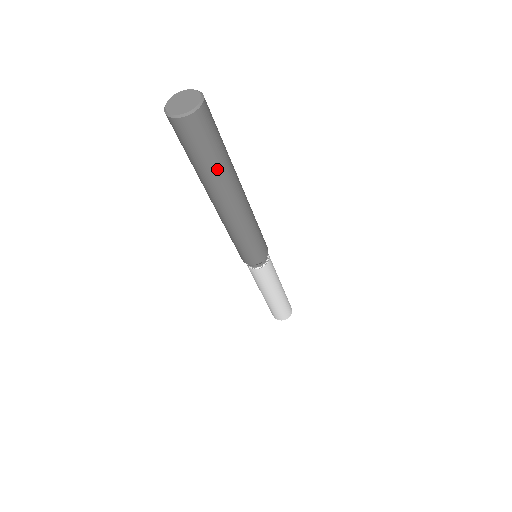
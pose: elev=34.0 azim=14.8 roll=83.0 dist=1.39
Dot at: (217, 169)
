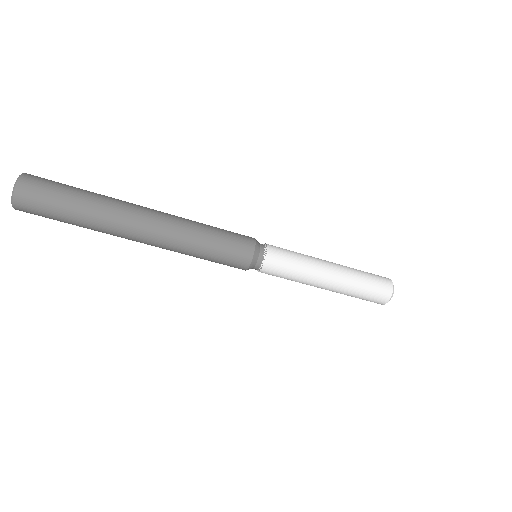
Dot at: (87, 217)
